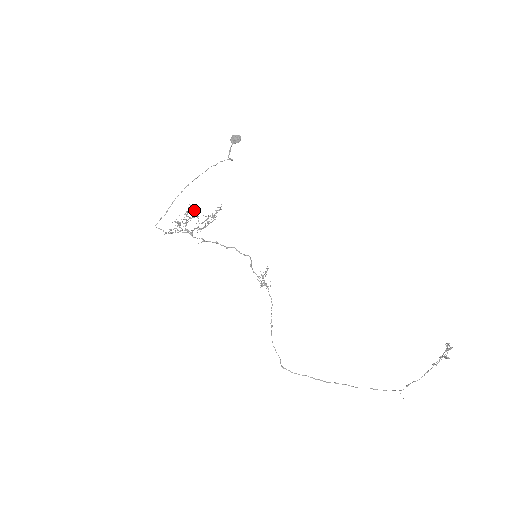
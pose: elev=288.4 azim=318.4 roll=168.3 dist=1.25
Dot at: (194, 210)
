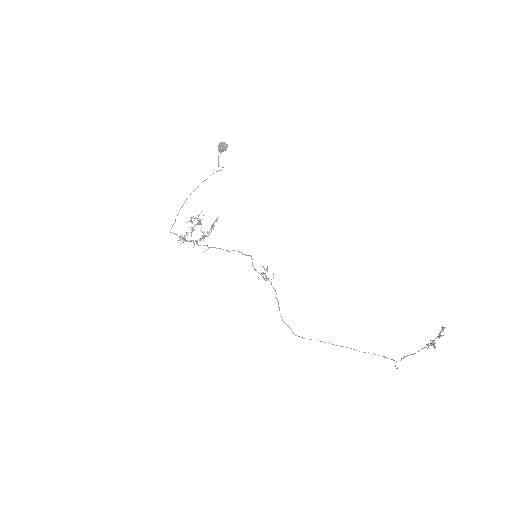
Dot at: (200, 213)
